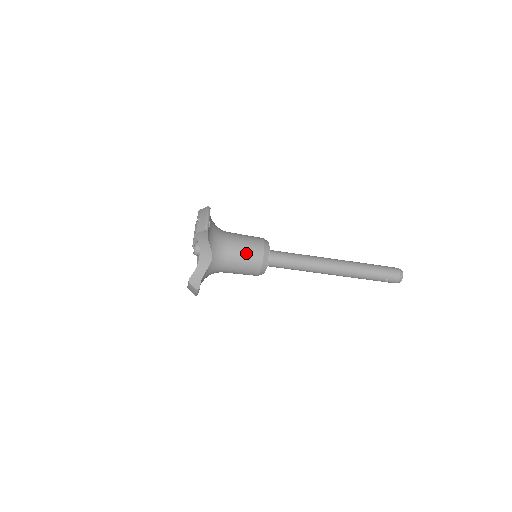
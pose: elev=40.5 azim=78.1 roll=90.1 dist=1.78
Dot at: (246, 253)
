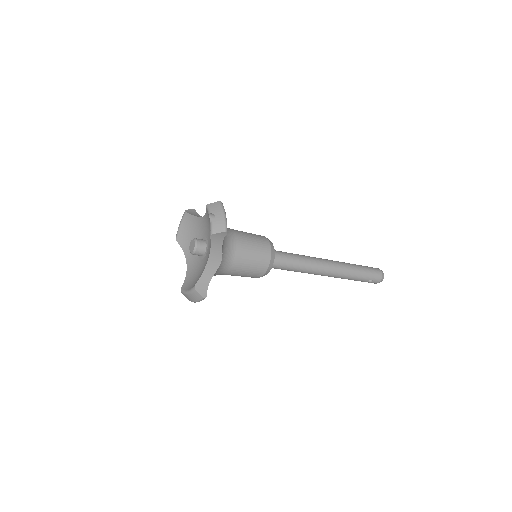
Dot at: (254, 255)
